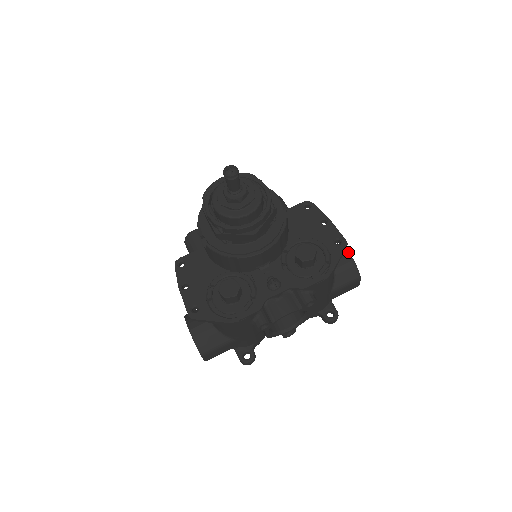
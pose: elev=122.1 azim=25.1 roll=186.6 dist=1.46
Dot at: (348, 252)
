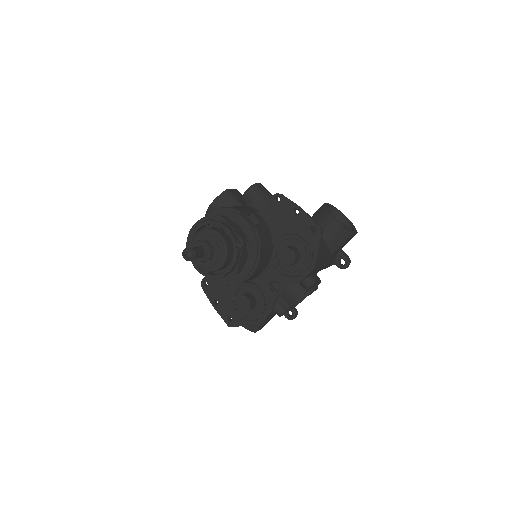
Dot at: (332, 218)
